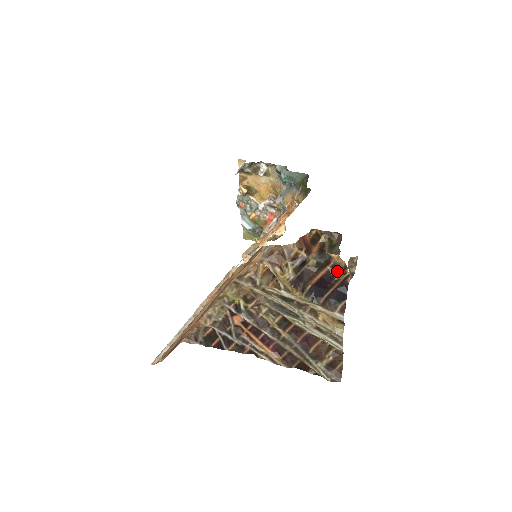
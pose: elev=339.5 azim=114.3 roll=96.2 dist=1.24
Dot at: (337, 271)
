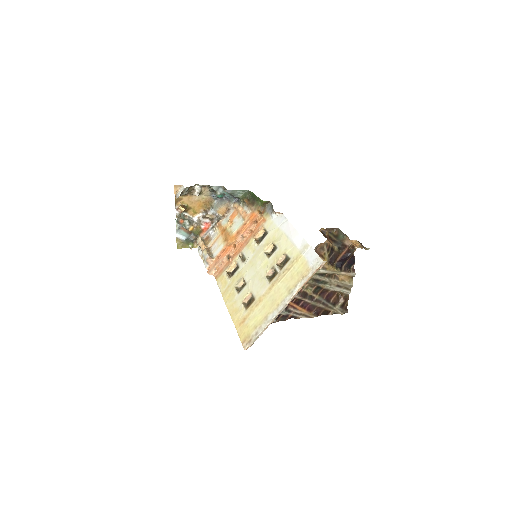
Dot at: (369, 248)
